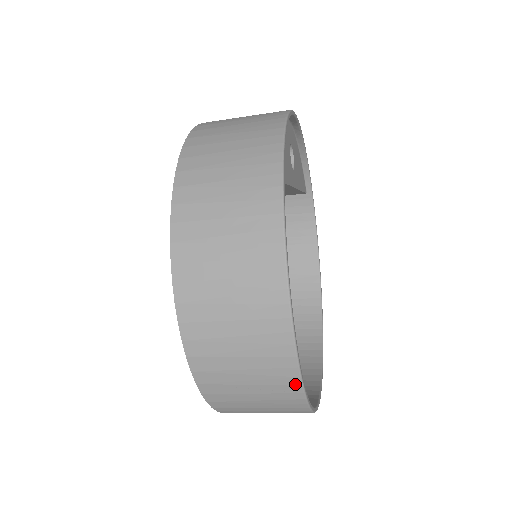
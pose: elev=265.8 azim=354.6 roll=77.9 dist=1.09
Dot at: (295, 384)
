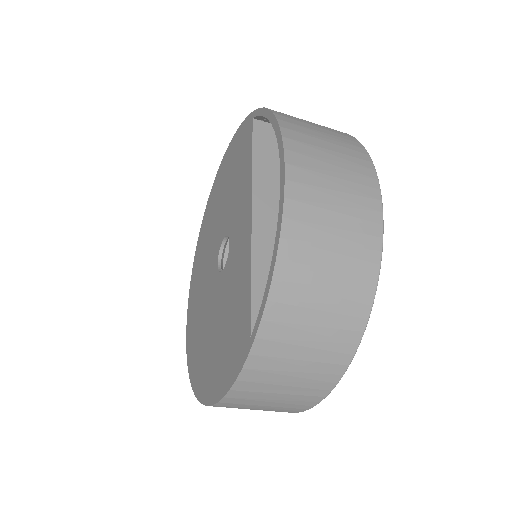
Dot at: occluded
